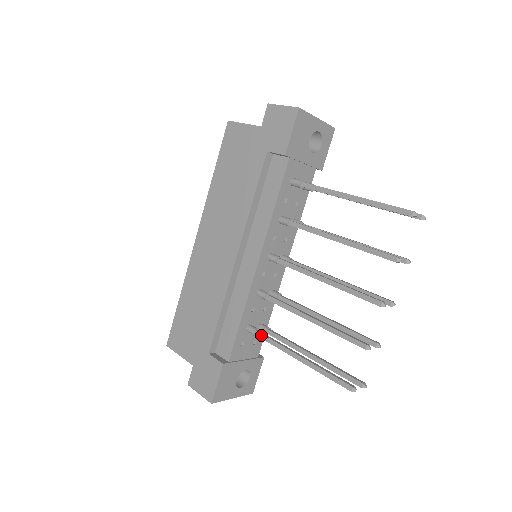
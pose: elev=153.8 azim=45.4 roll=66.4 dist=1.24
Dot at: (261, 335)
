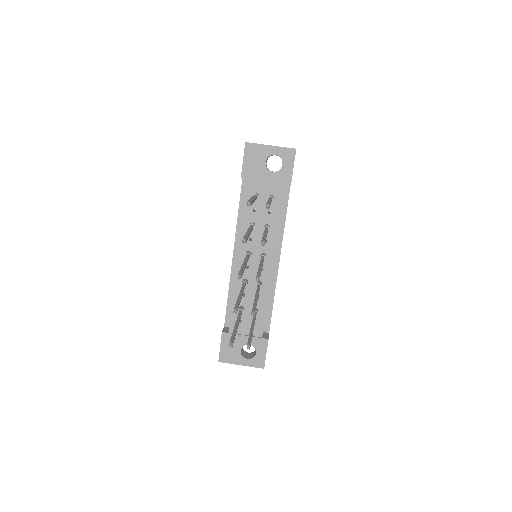
Dot at: (239, 312)
